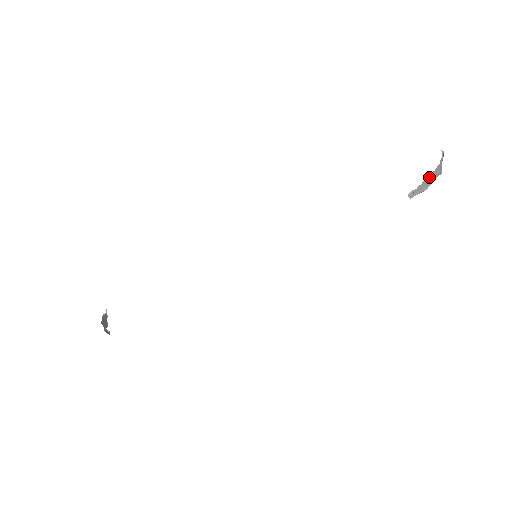
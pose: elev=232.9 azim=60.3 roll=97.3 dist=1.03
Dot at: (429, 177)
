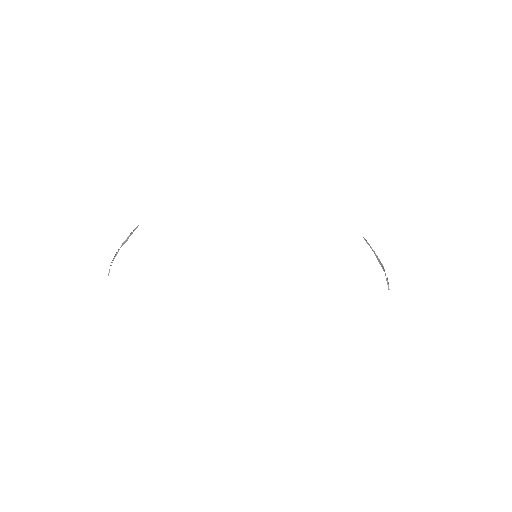
Dot at: (377, 257)
